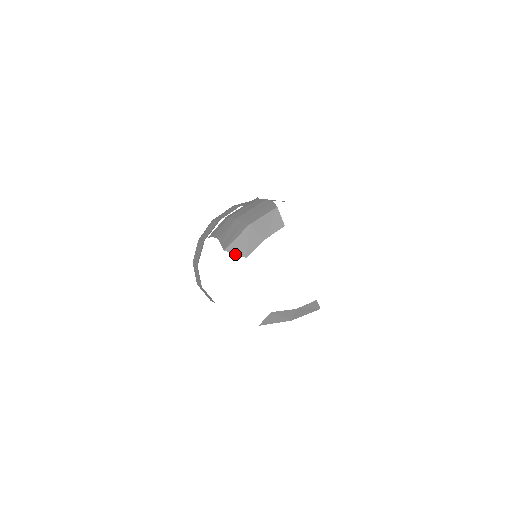
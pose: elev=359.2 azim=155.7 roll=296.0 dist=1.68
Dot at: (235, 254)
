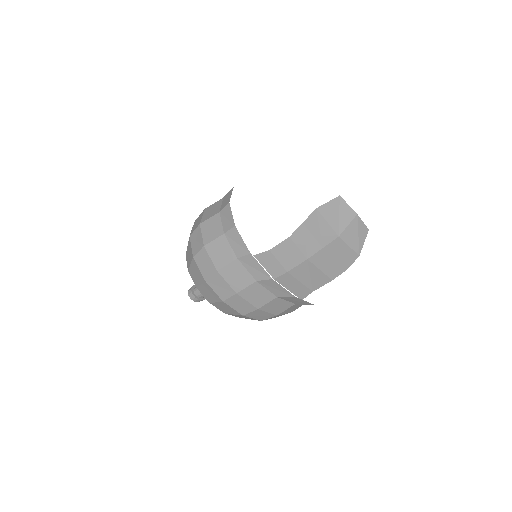
Dot at: (193, 292)
